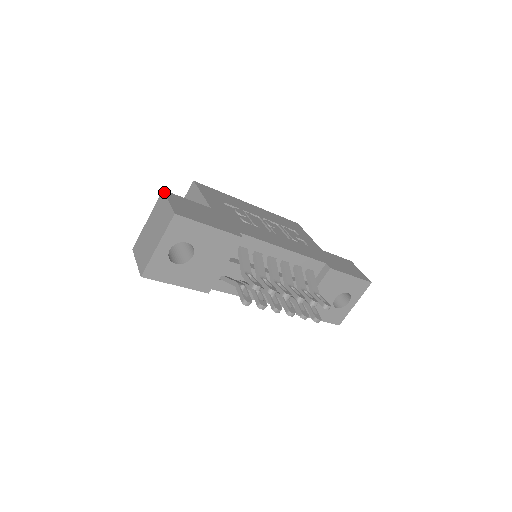
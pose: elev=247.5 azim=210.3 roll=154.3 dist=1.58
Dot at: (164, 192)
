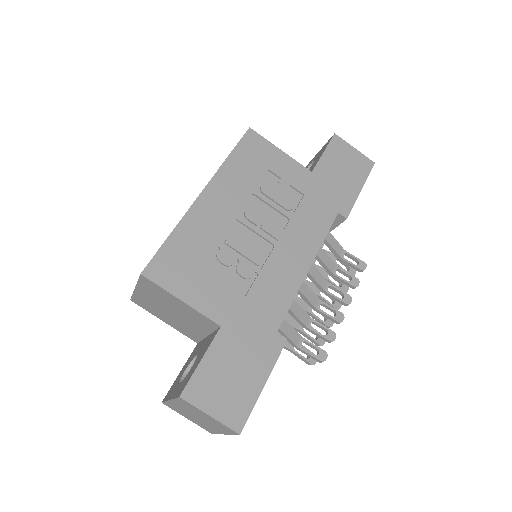
Dot at: (186, 401)
